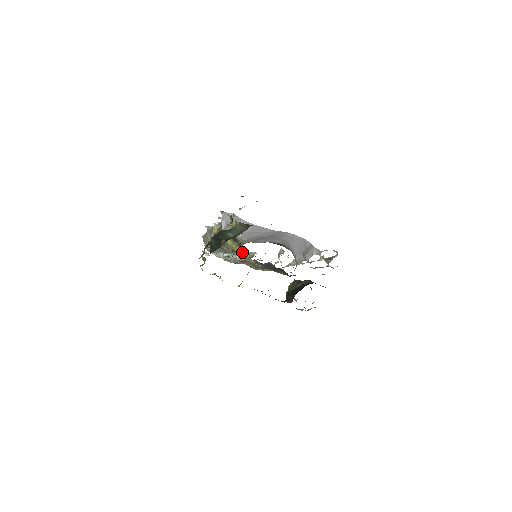
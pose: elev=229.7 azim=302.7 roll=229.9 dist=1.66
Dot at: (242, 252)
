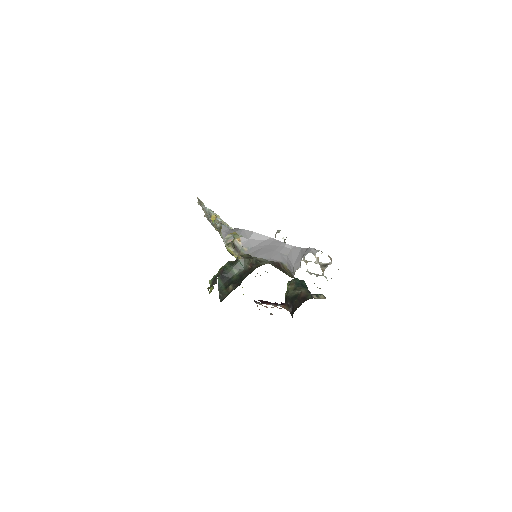
Dot at: occluded
